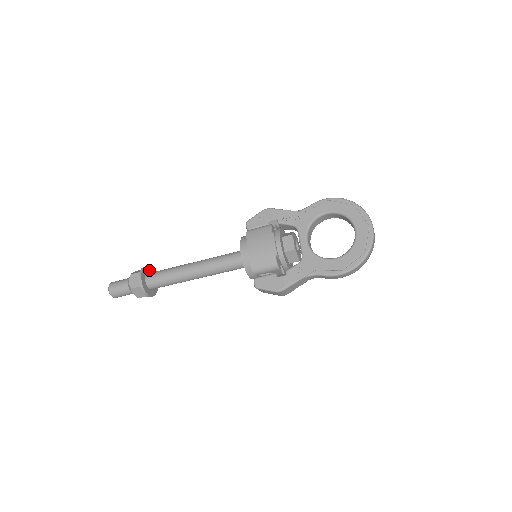
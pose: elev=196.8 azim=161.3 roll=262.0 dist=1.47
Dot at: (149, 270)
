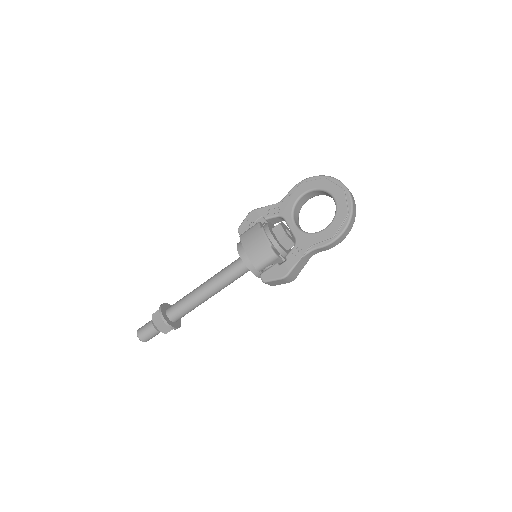
Dot at: (168, 306)
